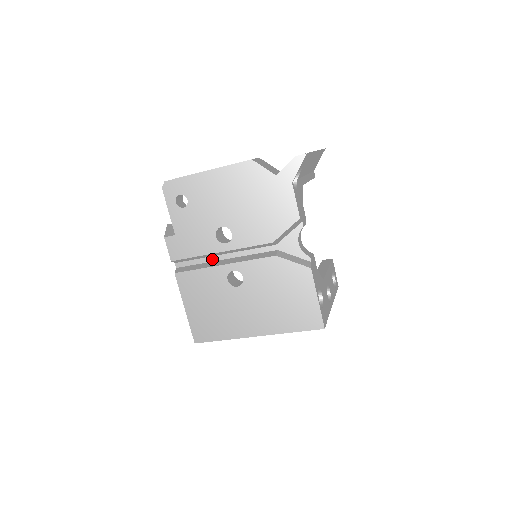
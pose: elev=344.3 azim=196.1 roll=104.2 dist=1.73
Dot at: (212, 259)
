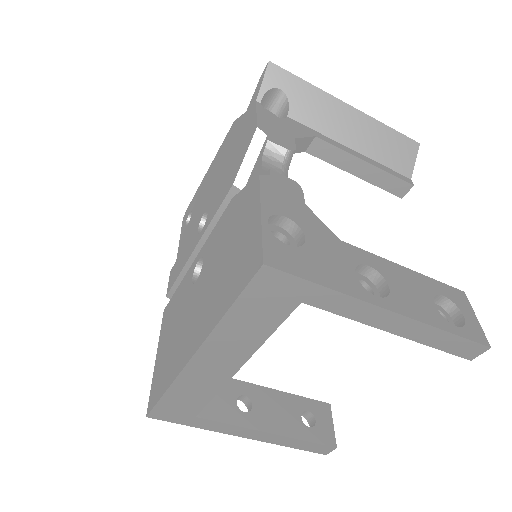
Dot at: occluded
